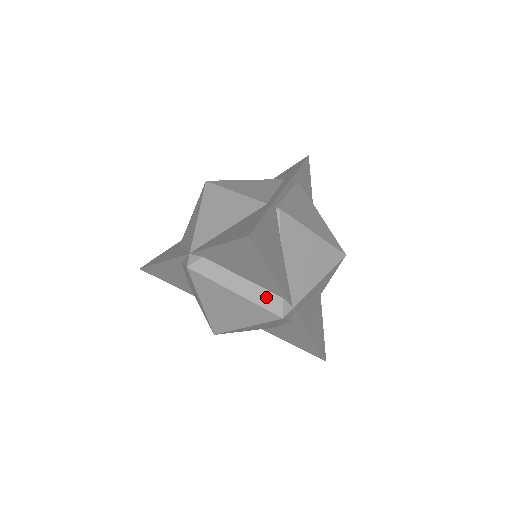
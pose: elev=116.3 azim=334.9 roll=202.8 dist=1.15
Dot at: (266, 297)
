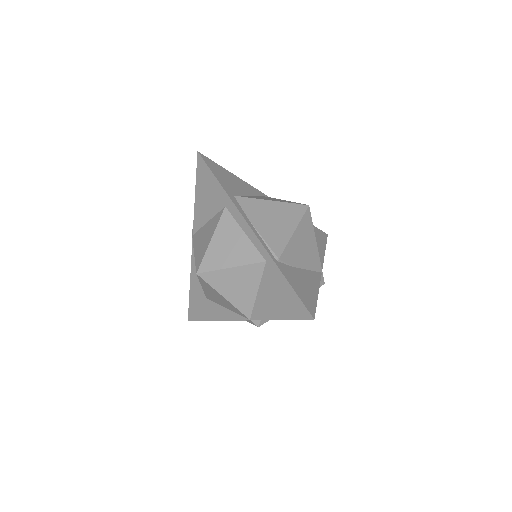
Dot at: occluded
